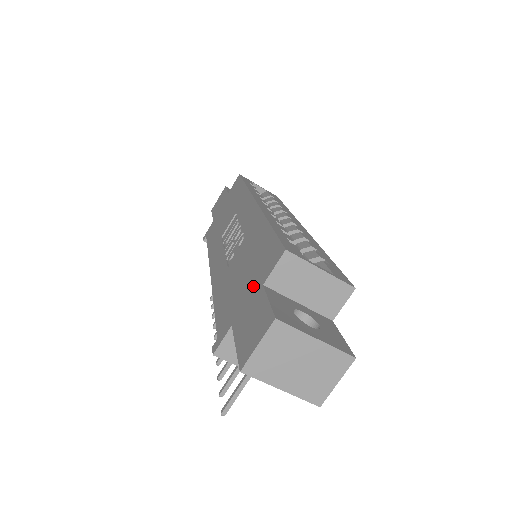
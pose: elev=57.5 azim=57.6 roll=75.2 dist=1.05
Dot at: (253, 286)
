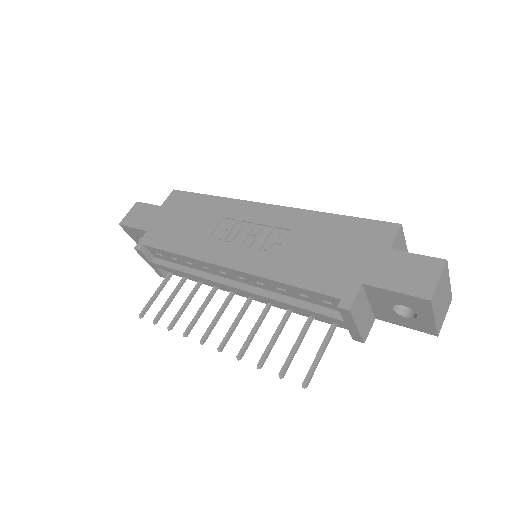
Dot at: (370, 253)
